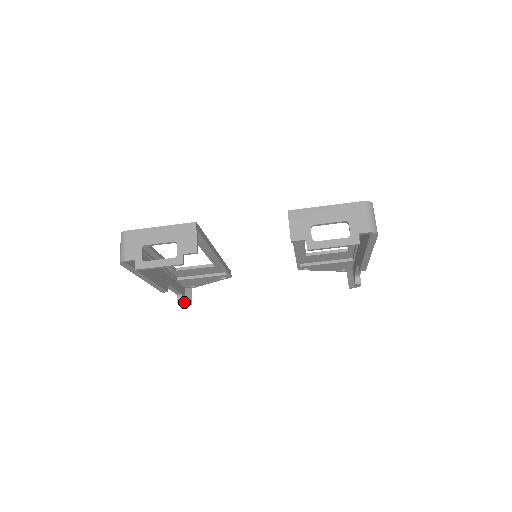
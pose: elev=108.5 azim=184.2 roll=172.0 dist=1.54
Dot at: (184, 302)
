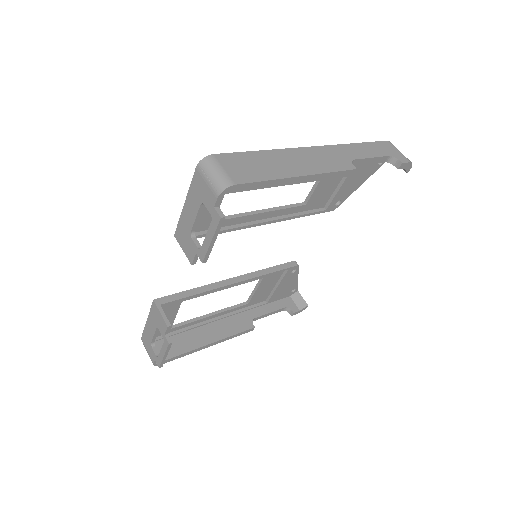
Dot at: (297, 310)
